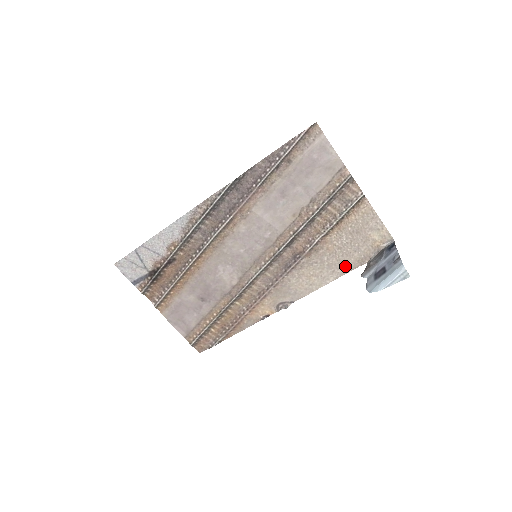
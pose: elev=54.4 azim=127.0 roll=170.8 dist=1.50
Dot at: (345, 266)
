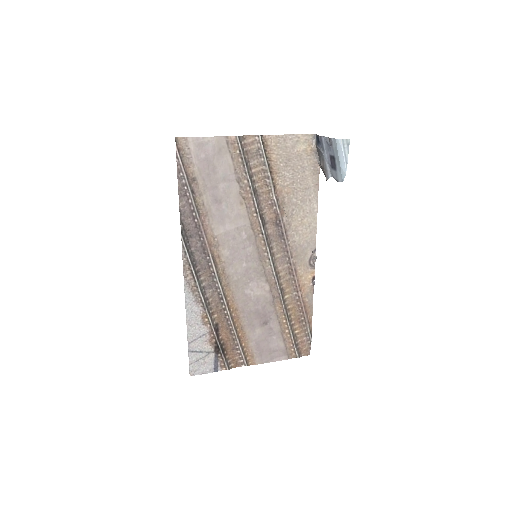
Dot at: (311, 188)
